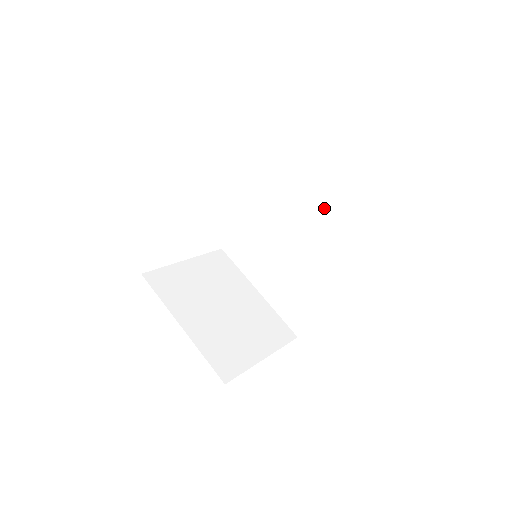
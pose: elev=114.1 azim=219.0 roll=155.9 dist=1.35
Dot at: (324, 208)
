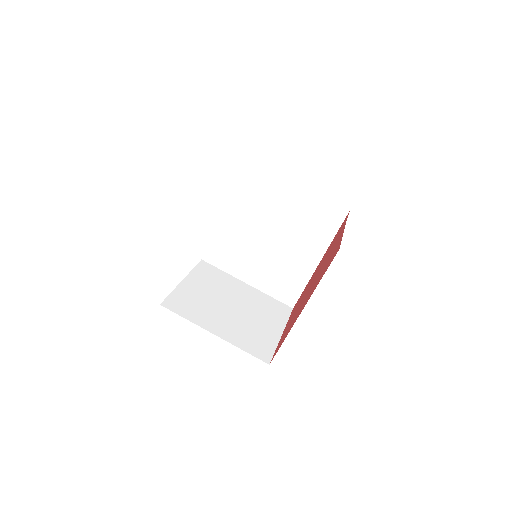
Dot at: (292, 200)
